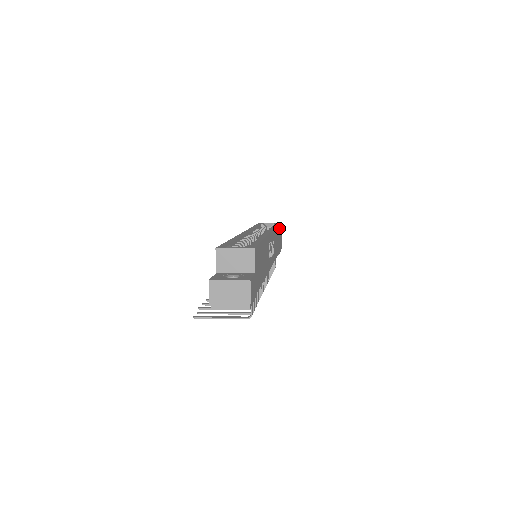
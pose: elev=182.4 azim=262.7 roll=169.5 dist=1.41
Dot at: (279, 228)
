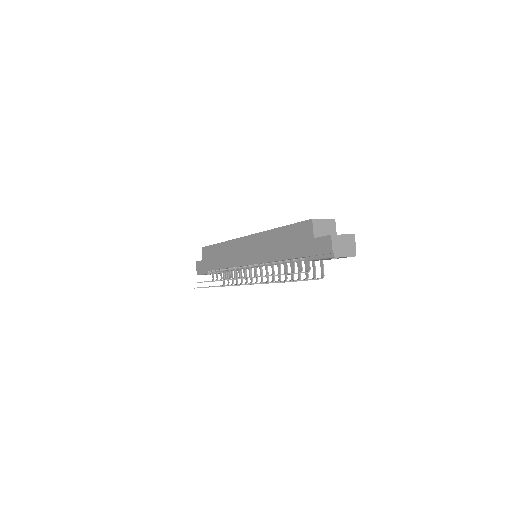
Dot at: occluded
